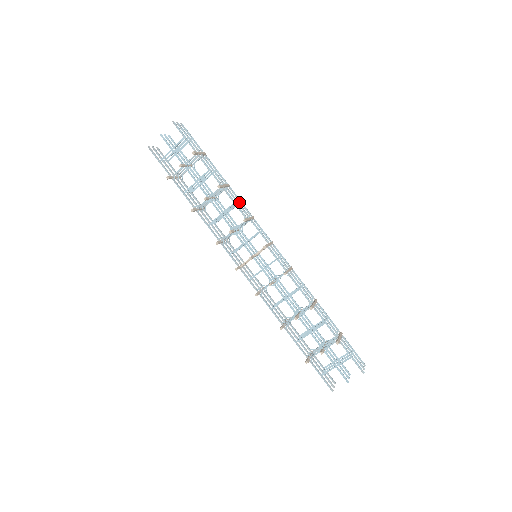
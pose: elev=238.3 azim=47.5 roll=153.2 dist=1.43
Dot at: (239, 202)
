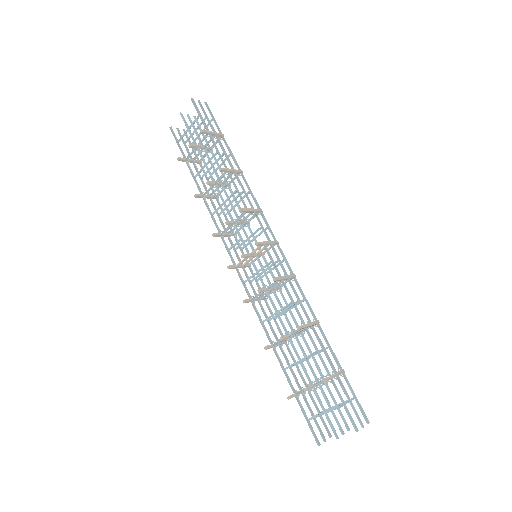
Dot at: (249, 191)
